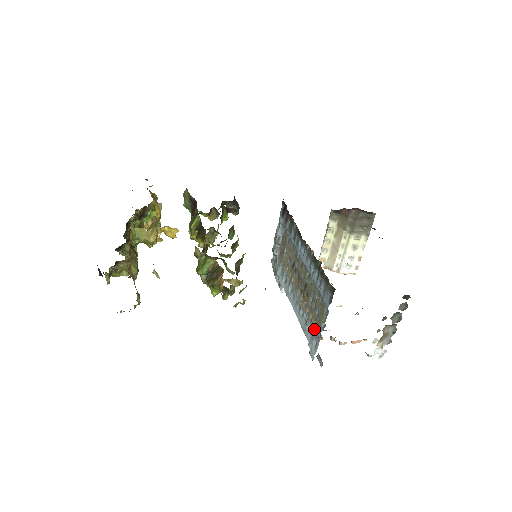
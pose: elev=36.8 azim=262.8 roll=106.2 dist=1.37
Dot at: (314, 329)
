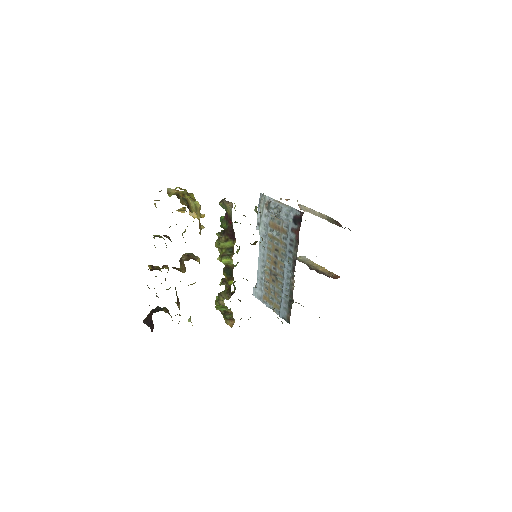
Dot at: (264, 294)
